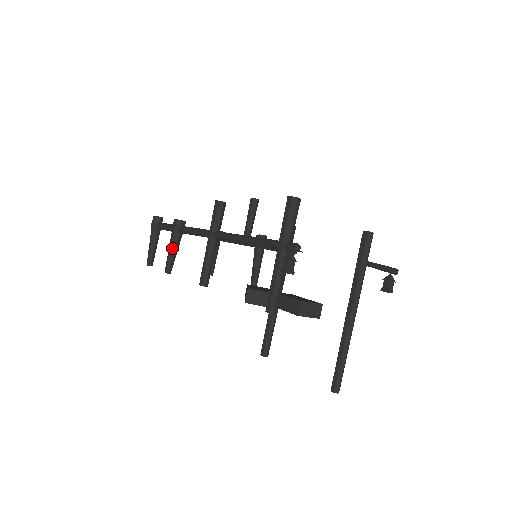
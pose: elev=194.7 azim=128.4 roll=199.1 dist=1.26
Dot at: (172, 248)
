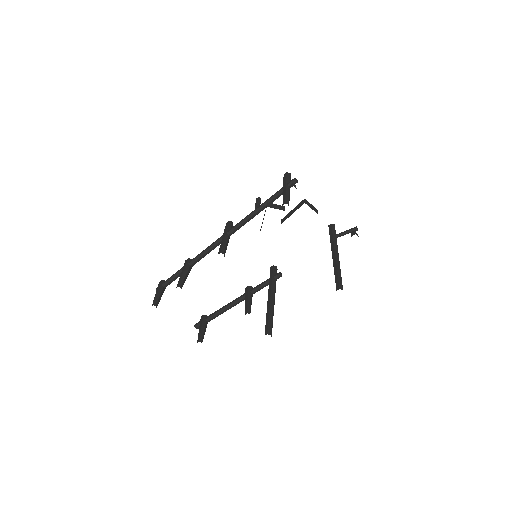
Dot at: (184, 273)
